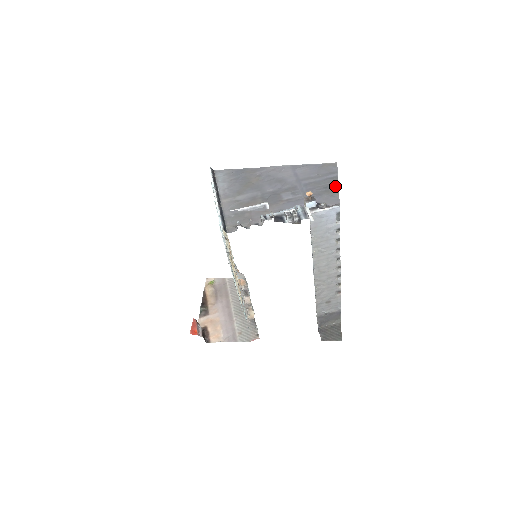
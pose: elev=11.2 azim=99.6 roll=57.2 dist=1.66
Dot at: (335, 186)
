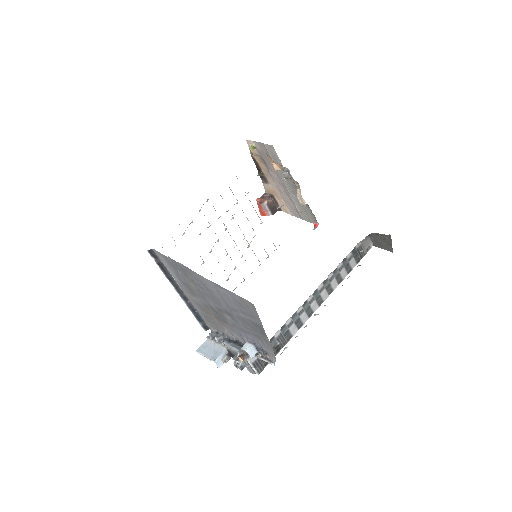
Dot at: (264, 336)
